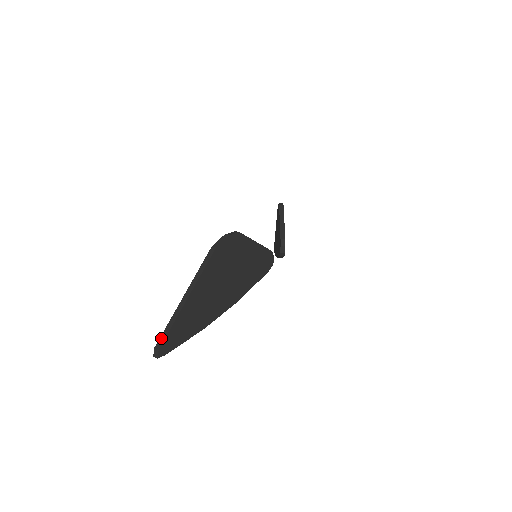
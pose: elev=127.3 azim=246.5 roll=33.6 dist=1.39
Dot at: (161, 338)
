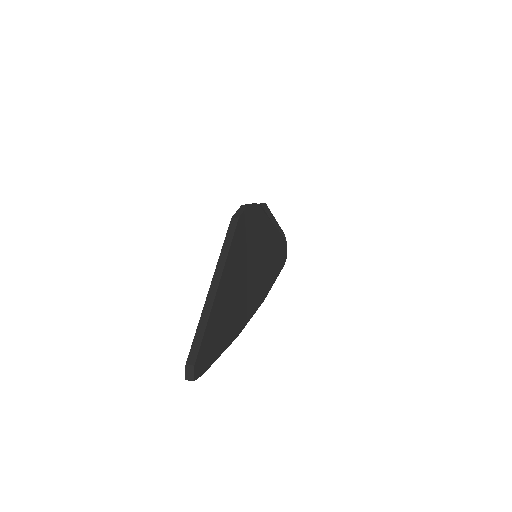
Dot at: (193, 348)
